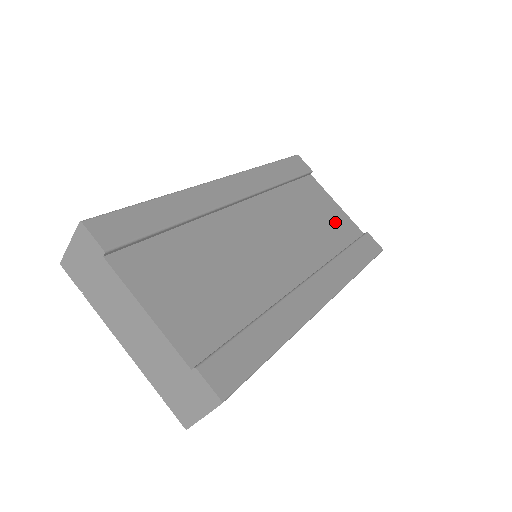
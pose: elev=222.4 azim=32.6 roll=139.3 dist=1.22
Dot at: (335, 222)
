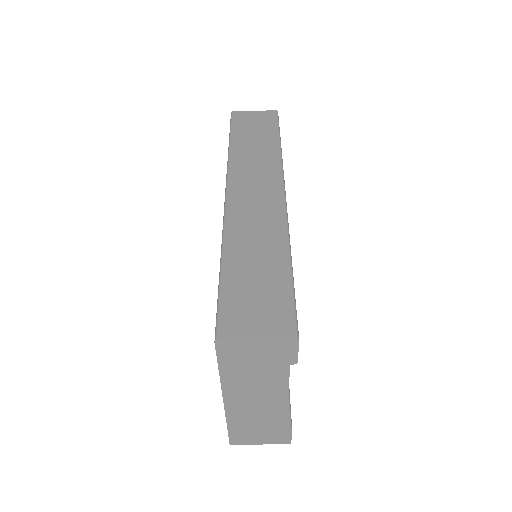
Dot at: occluded
